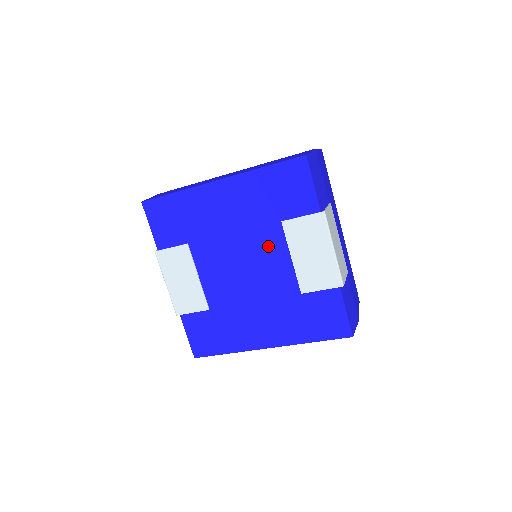
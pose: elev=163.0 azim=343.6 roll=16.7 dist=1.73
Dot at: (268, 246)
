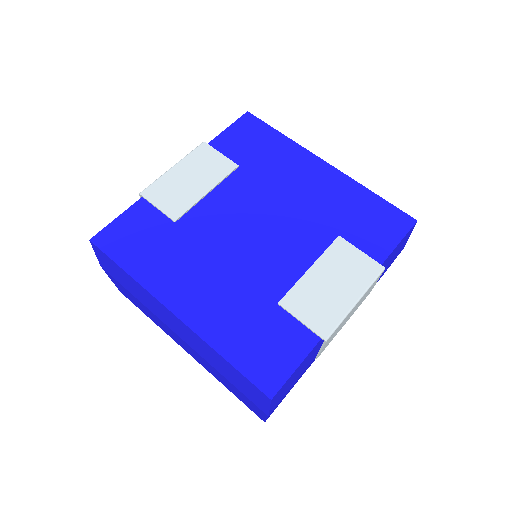
Dot at: (302, 239)
